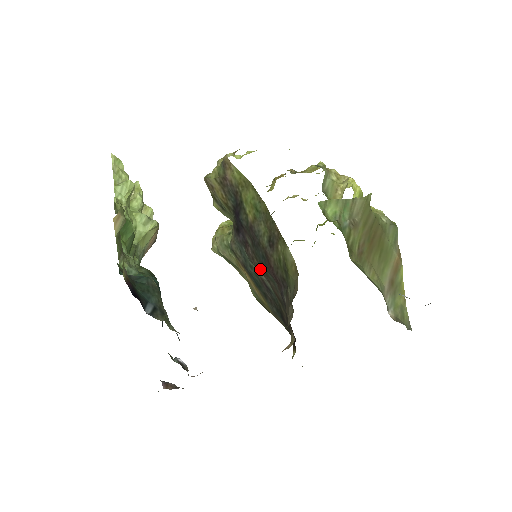
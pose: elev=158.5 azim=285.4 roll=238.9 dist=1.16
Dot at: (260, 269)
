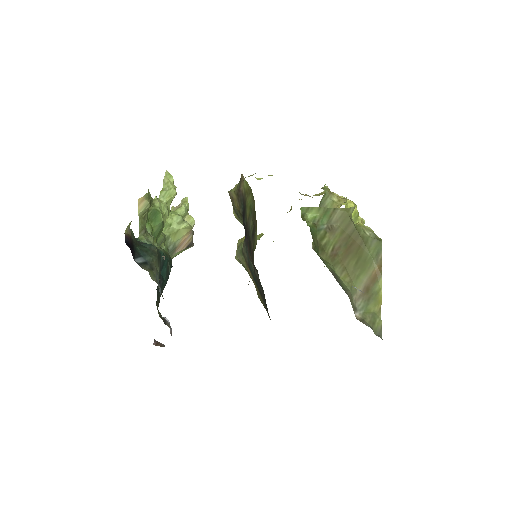
Dot at: occluded
